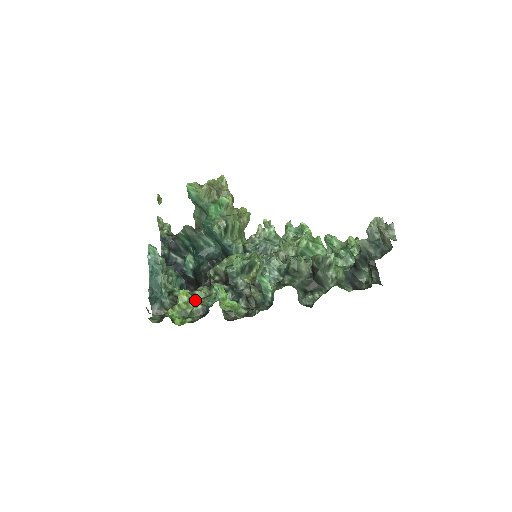
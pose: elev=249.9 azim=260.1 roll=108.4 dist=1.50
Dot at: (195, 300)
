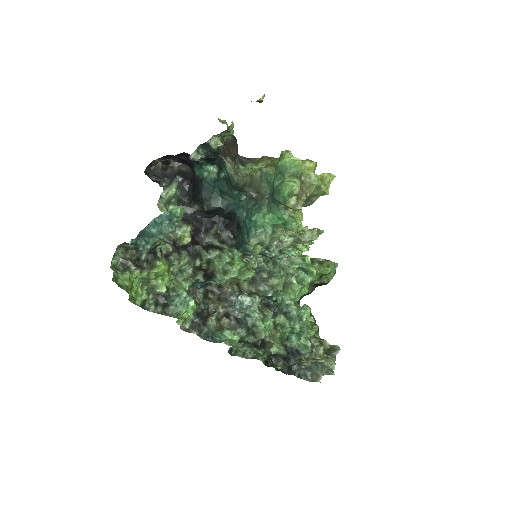
Dot at: (166, 280)
